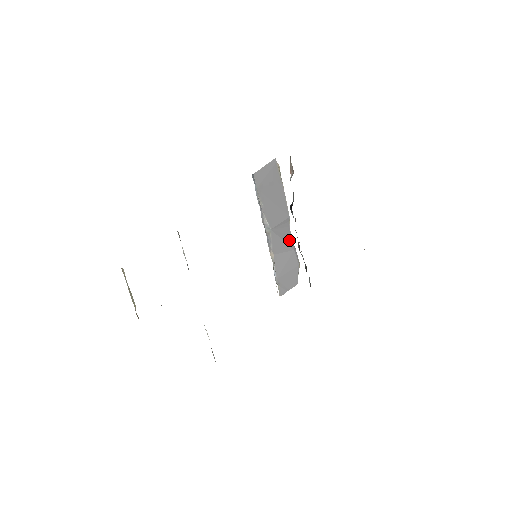
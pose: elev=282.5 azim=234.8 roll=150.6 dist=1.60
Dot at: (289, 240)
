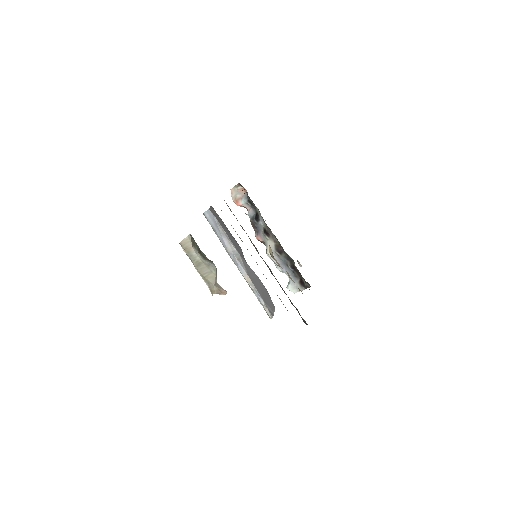
Dot at: occluded
